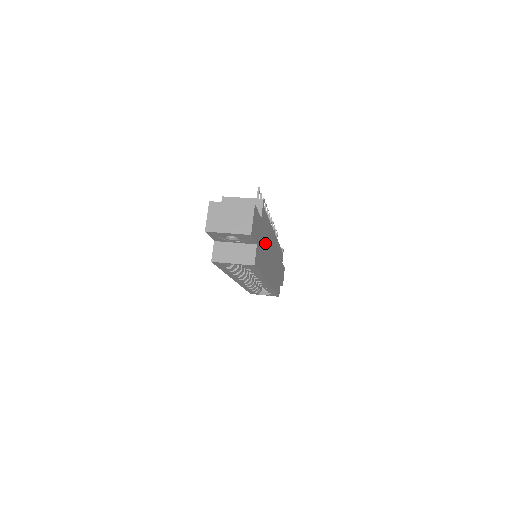
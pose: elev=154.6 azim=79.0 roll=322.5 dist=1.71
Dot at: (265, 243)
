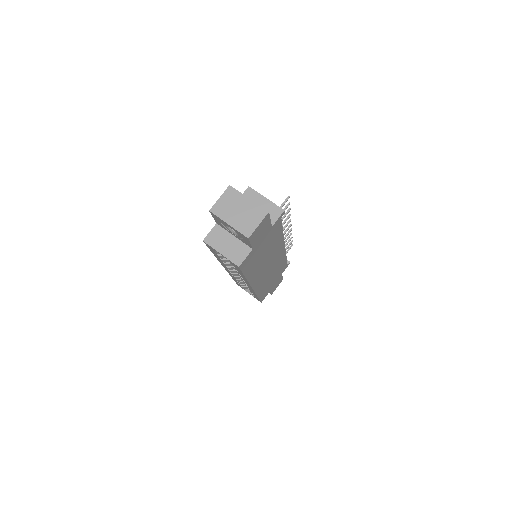
Dot at: (266, 251)
